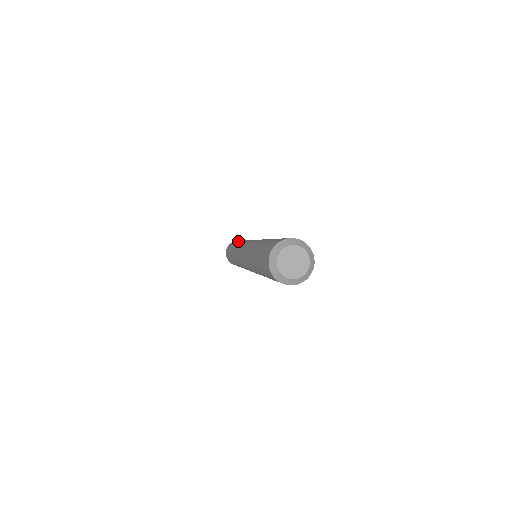
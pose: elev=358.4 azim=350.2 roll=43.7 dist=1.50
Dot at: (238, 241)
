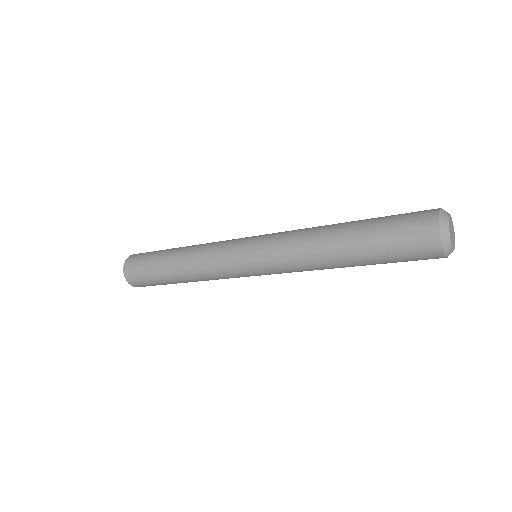
Dot at: (168, 250)
